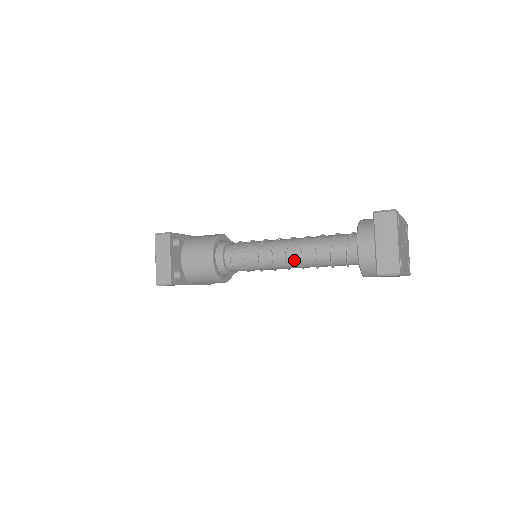
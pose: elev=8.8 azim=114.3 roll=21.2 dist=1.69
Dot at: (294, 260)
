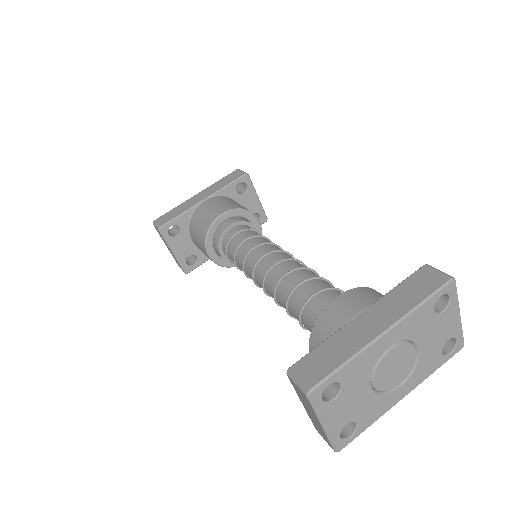
Dot at: occluded
